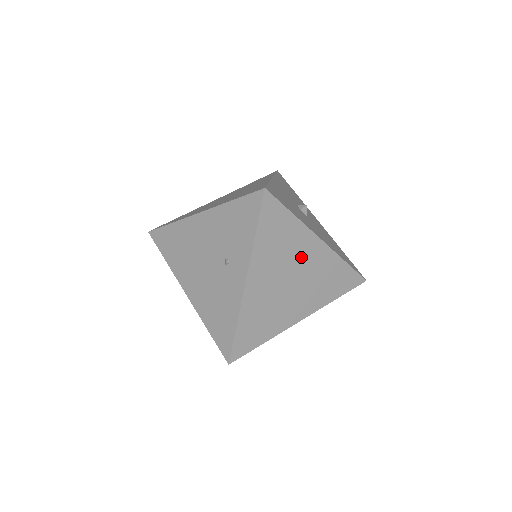
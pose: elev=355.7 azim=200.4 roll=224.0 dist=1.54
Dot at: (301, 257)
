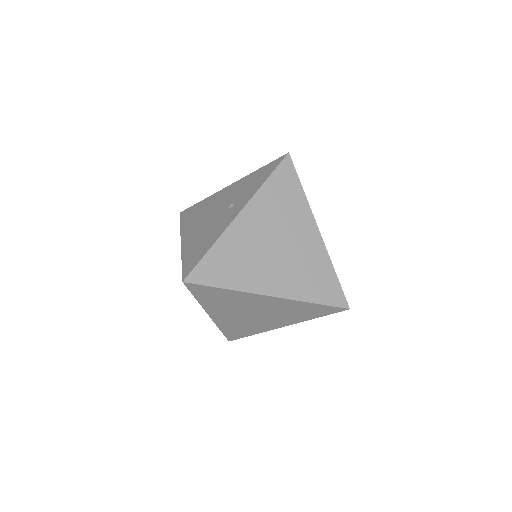
Dot at: (295, 231)
